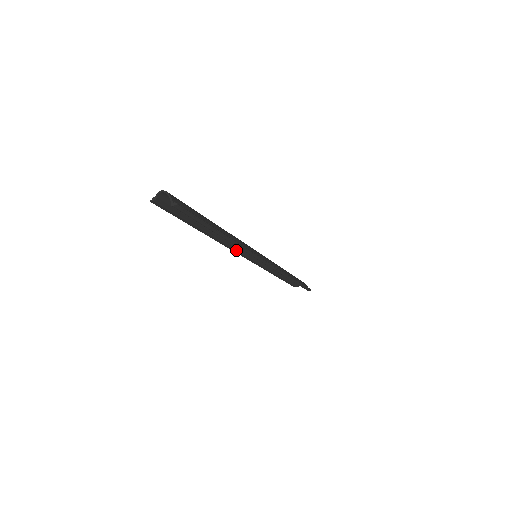
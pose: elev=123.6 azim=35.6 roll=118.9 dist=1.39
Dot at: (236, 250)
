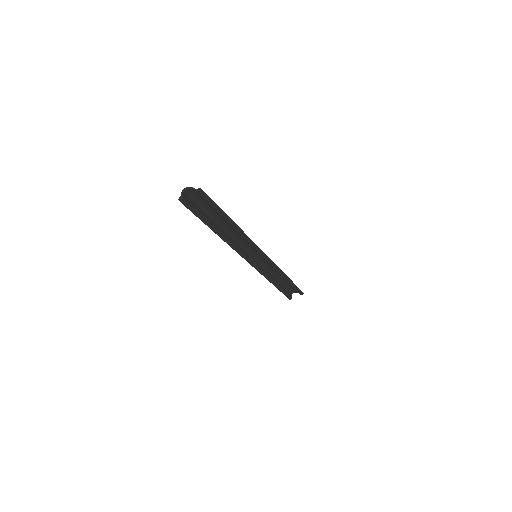
Dot at: (241, 252)
